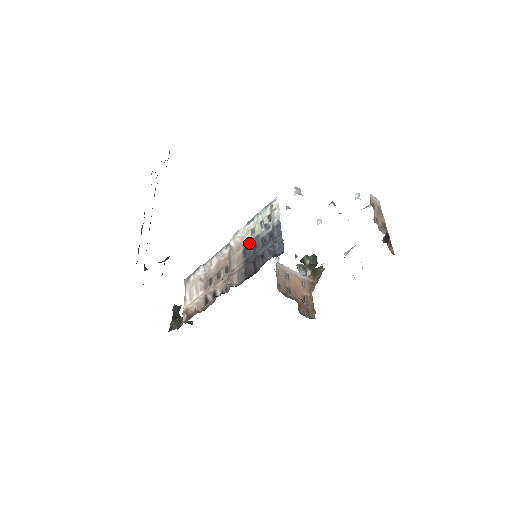
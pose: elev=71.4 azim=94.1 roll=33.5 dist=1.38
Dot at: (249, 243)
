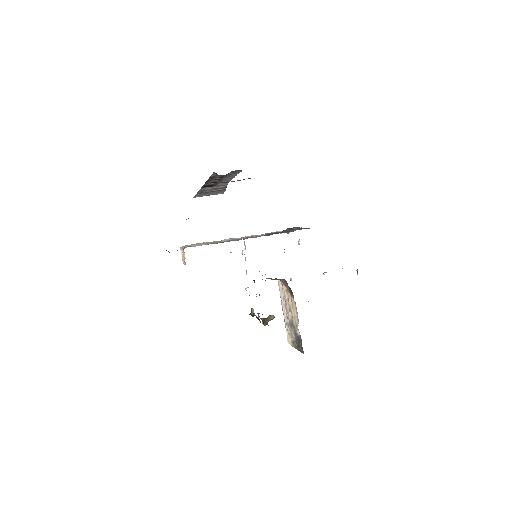
Dot at: (270, 233)
